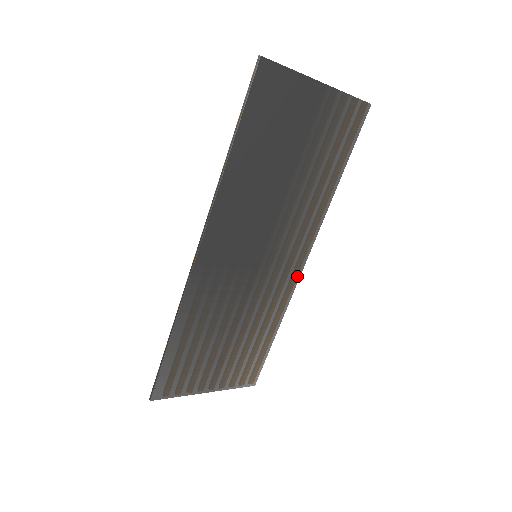
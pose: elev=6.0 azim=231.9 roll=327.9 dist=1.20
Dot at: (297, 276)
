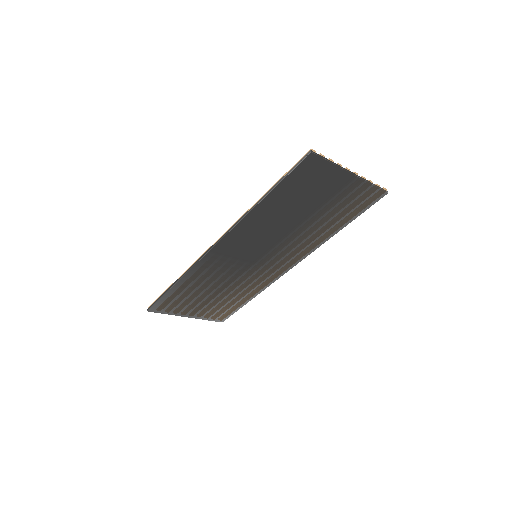
Dot at: (281, 274)
